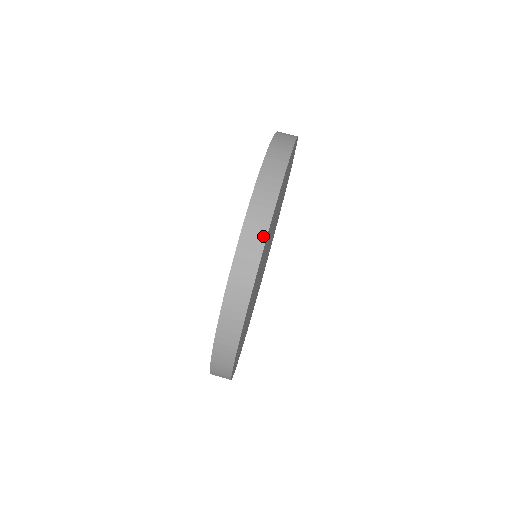
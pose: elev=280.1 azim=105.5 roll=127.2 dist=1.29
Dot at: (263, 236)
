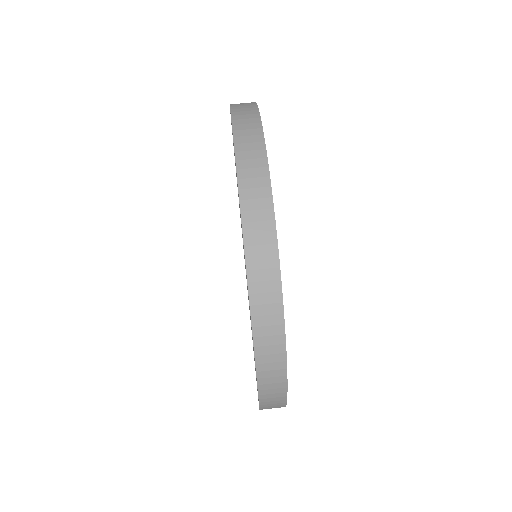
Dot at: (264, 169)
